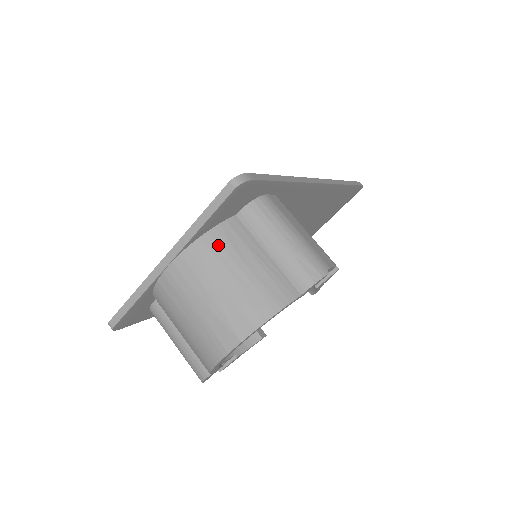
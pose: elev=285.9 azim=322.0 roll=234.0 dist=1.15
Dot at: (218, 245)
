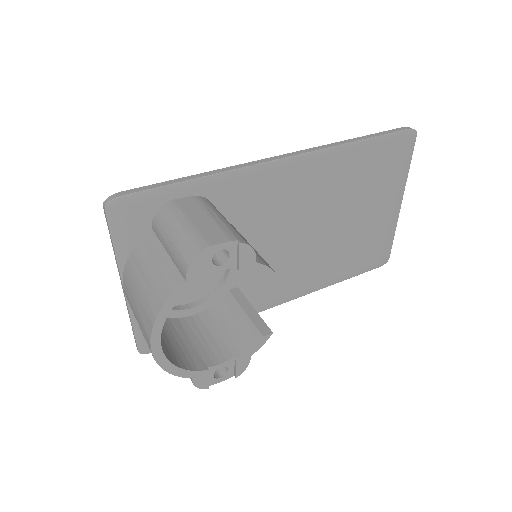
Dot at: (136, 260)
